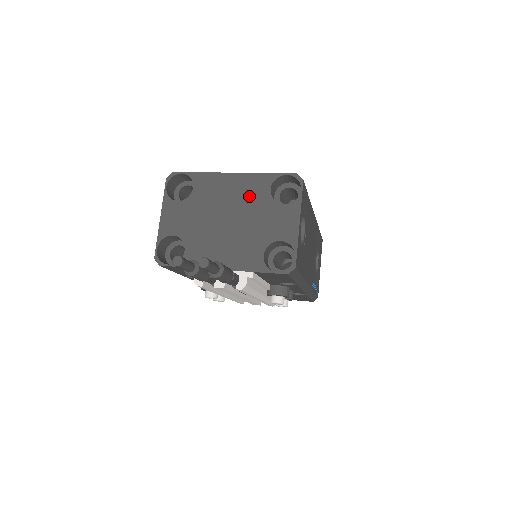
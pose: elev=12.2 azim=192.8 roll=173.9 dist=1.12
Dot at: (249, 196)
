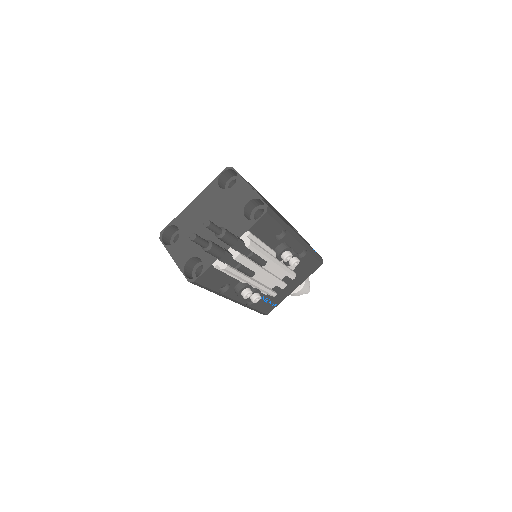
Dot at: (211, 201)
